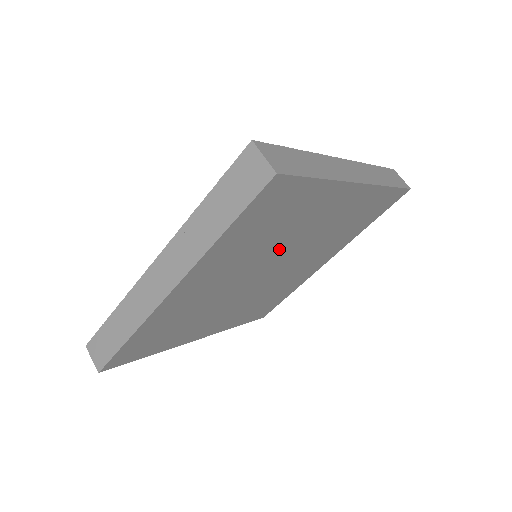
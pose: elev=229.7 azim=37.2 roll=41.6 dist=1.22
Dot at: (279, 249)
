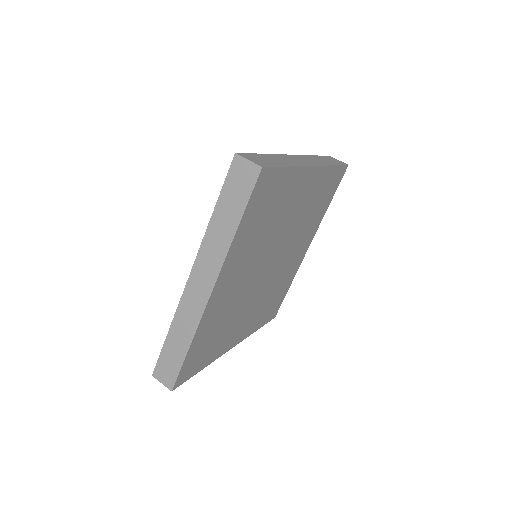
Dot at: (274, 238)
